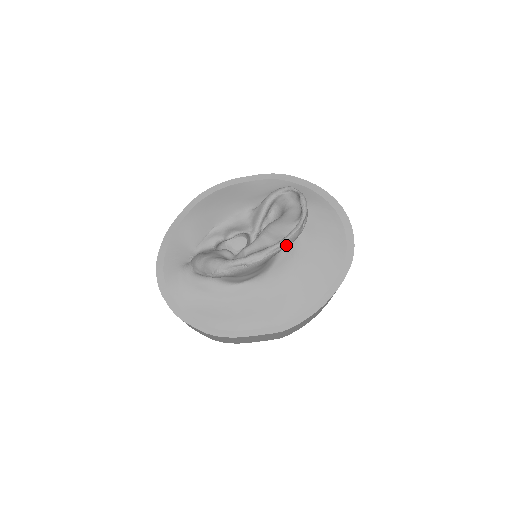
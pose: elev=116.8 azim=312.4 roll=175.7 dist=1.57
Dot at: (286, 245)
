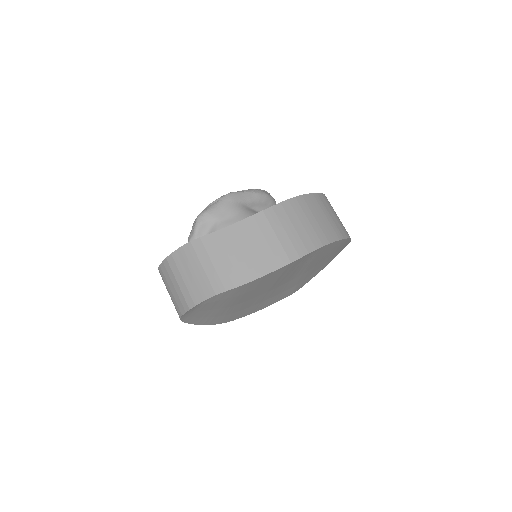
Dot at: (252, 192)
